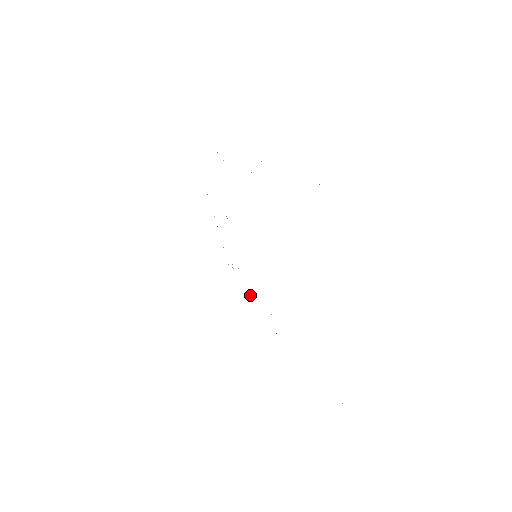
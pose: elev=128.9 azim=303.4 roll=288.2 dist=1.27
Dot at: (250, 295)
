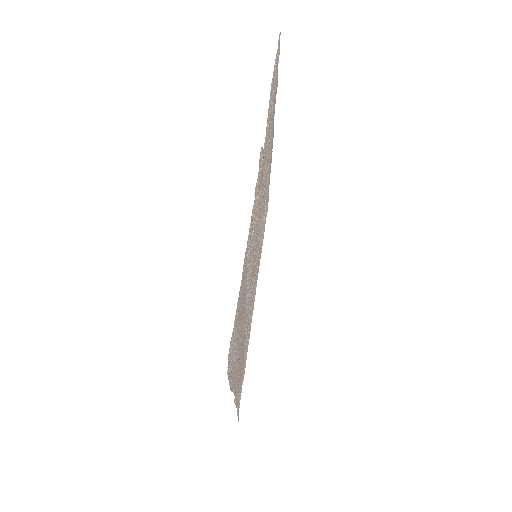
Dot at: (259, 257)
